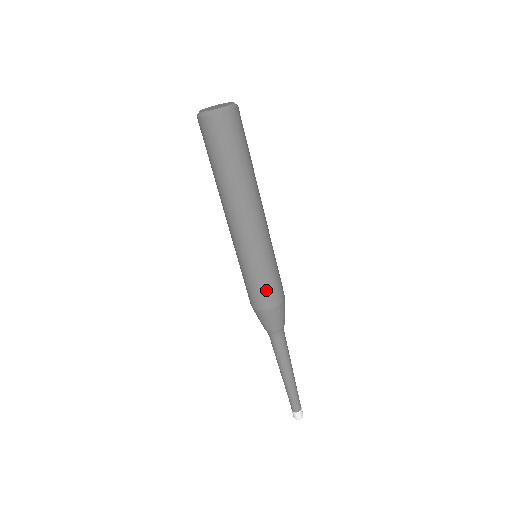
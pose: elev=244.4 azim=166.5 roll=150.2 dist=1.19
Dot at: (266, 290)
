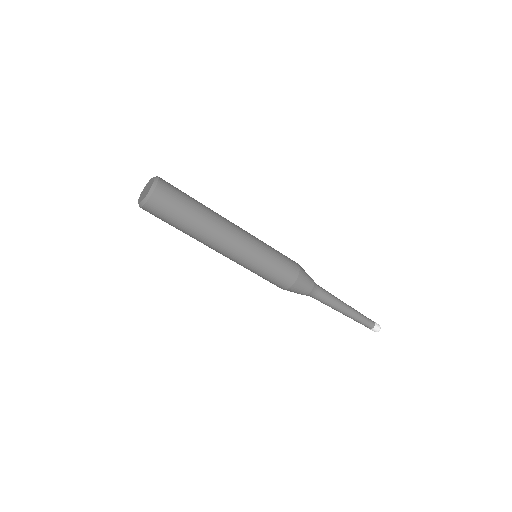
Dot at: (284, 269)
